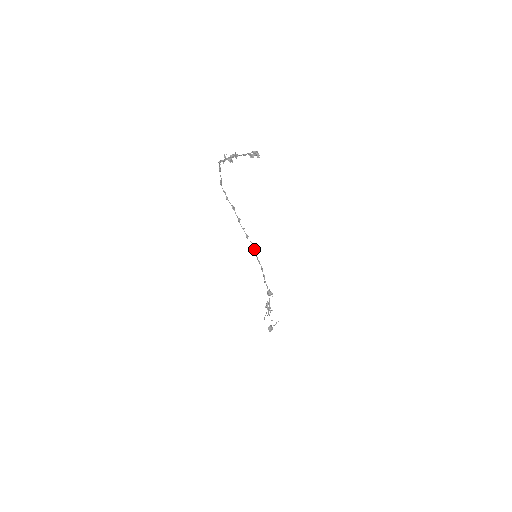
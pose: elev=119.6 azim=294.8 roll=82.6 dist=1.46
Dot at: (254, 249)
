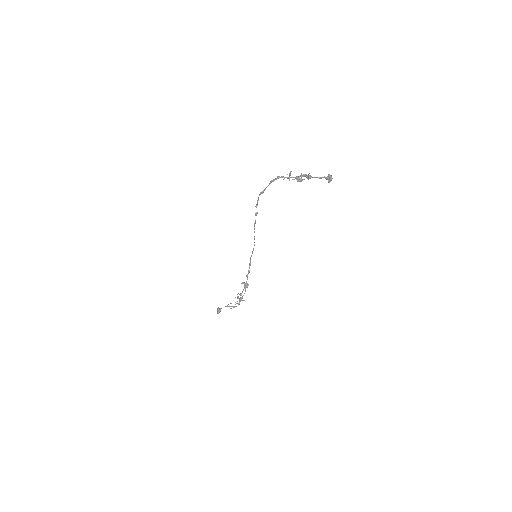
Dot at: occluded
